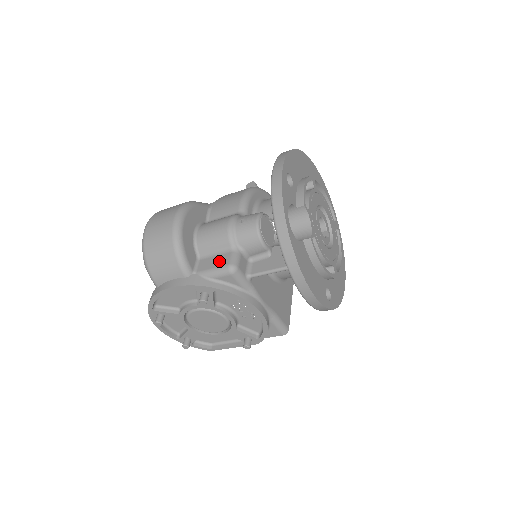
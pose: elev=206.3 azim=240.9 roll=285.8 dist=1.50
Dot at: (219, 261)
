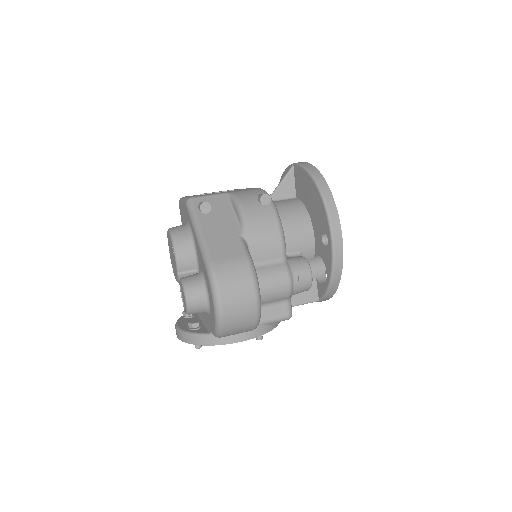
Dot at: (279, 312)
